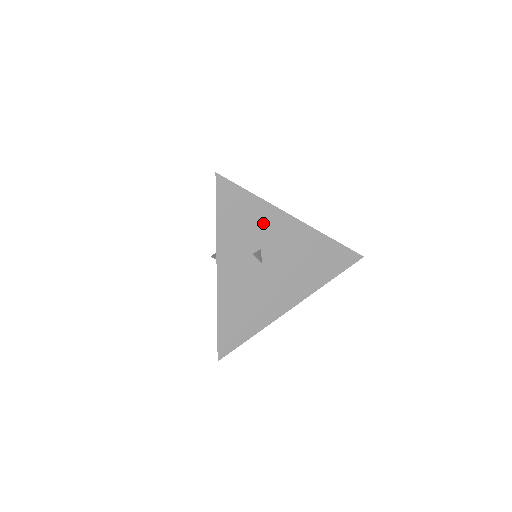
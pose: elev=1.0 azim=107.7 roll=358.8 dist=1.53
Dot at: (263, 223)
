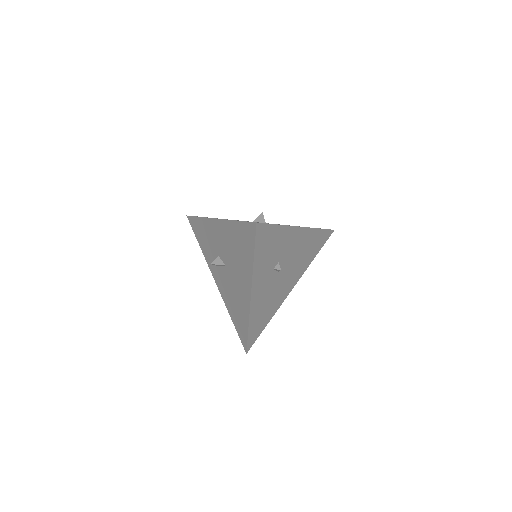
Dot at: (282, 243)
